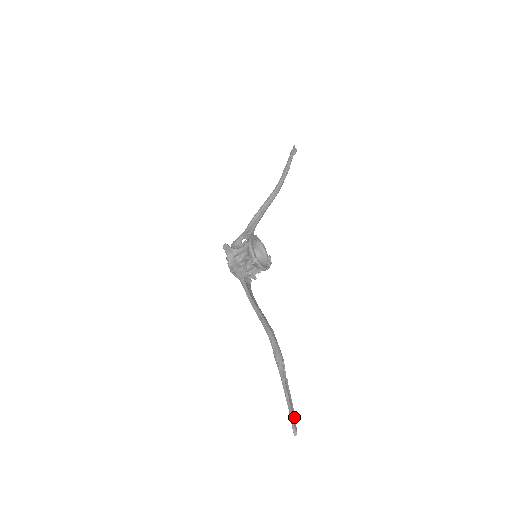
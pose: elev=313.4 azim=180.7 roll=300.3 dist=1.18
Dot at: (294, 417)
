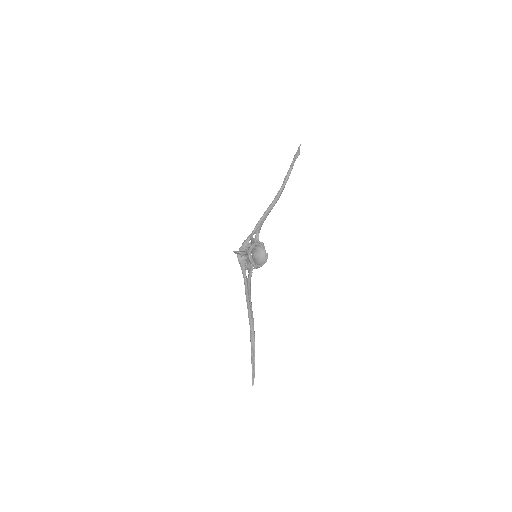
Dot at: (254, 376)
